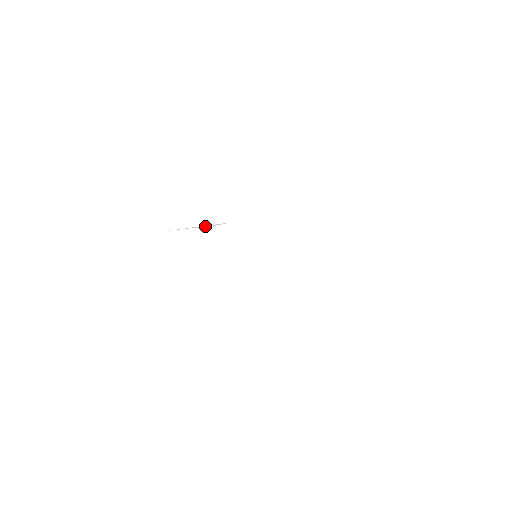
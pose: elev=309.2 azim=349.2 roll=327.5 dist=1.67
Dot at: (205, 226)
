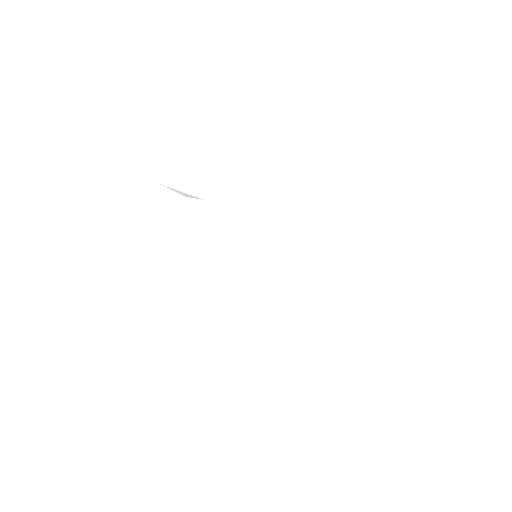
Dot at: (182, 193)
